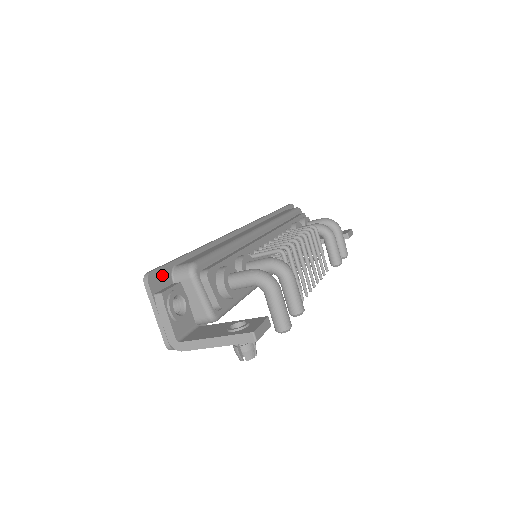
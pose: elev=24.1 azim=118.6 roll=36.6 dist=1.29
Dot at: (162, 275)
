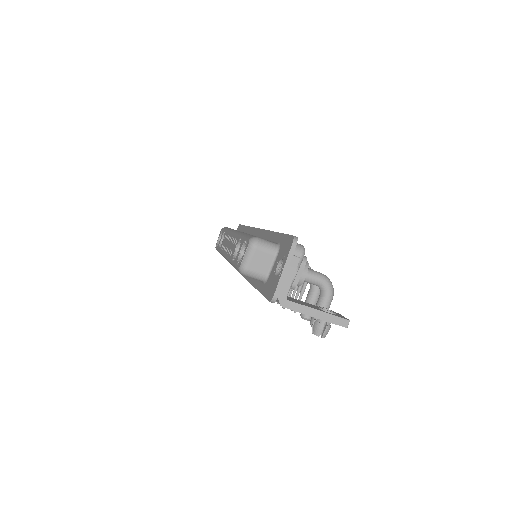
Dot at: occluded
